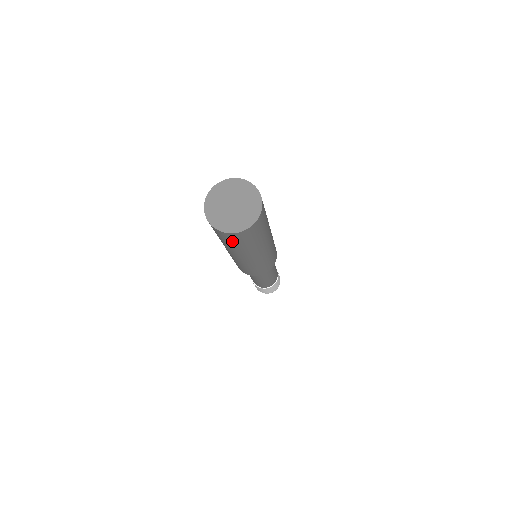
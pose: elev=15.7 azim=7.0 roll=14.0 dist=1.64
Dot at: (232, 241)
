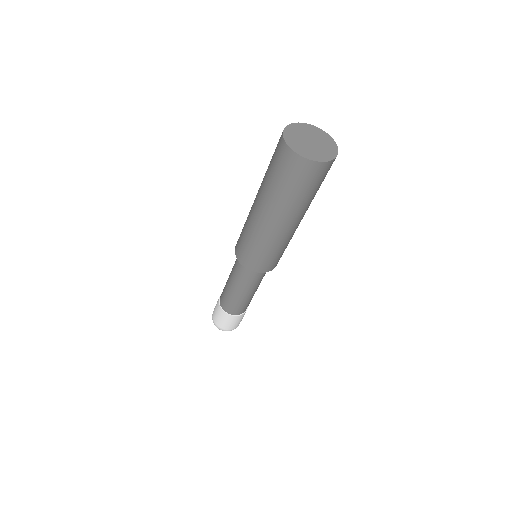
Dot at: (318, 181)
